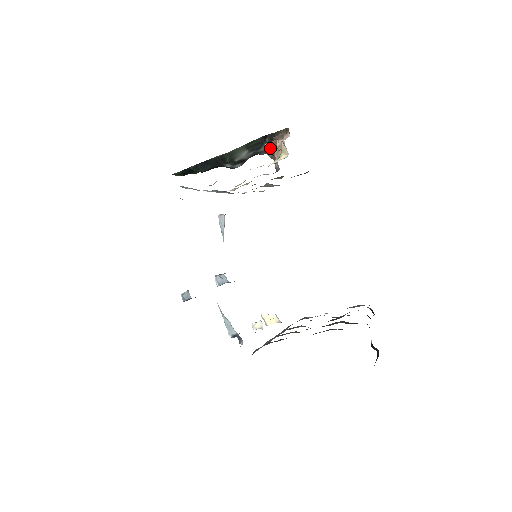
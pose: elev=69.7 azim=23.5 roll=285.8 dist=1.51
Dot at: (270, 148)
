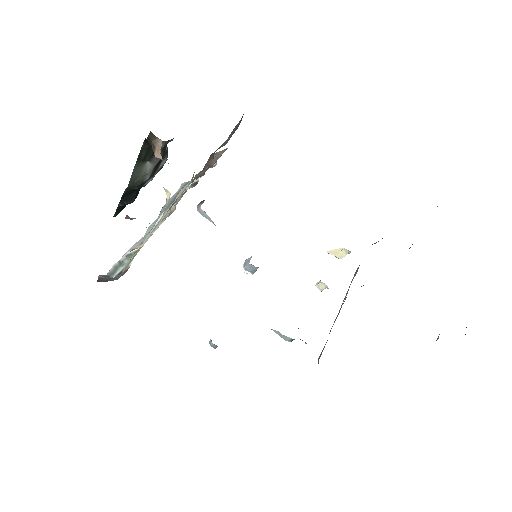
Dot at: occluded
